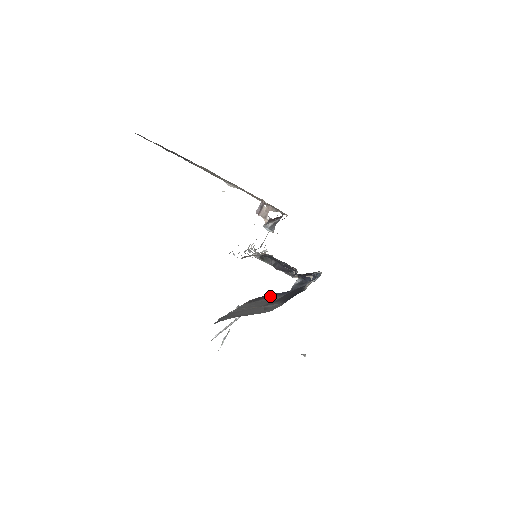
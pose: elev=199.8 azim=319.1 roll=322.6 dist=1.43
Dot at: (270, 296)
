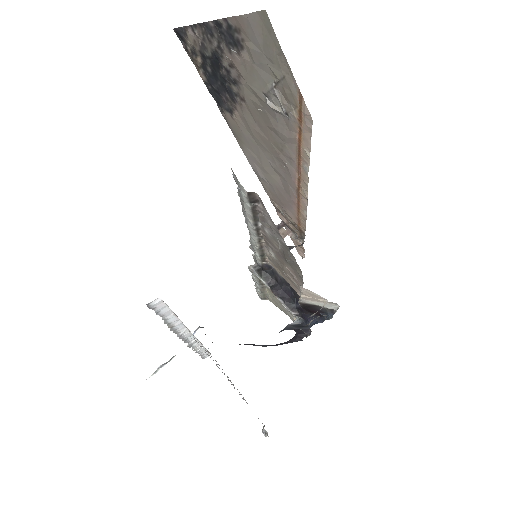
Dot at: (245, 344)
